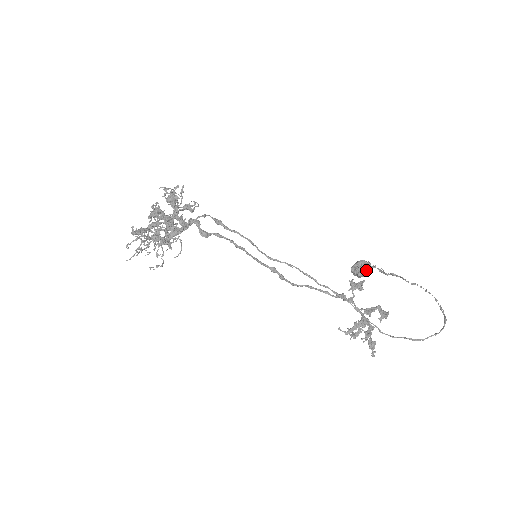
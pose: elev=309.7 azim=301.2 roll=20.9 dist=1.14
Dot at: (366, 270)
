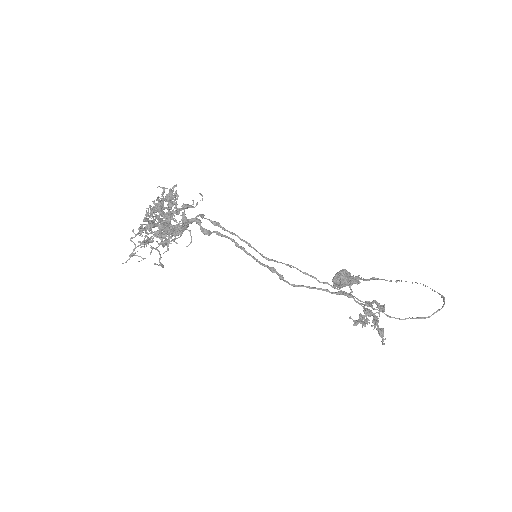
Dot at: (348, 278)
